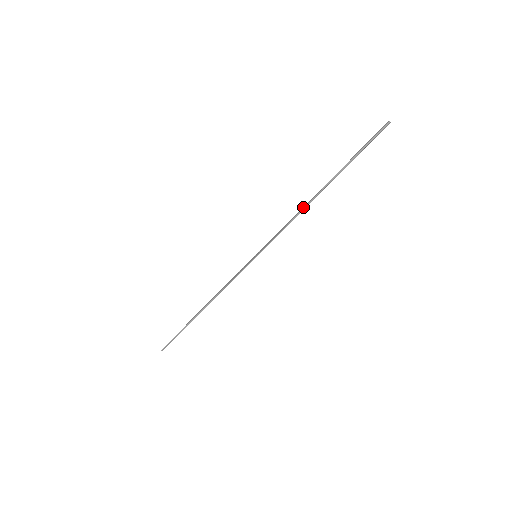
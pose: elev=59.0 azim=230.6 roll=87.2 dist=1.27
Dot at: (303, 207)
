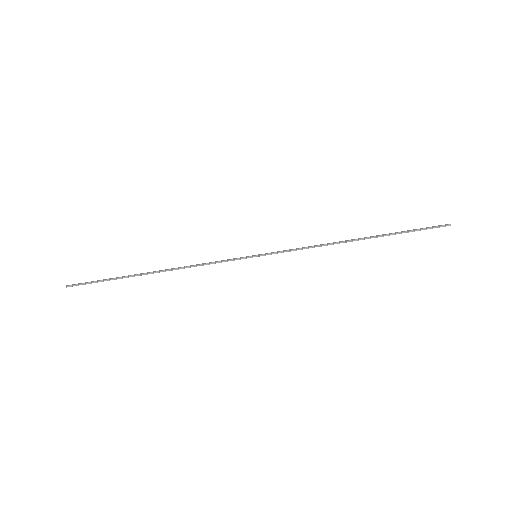
Dot at: (334, 242)
